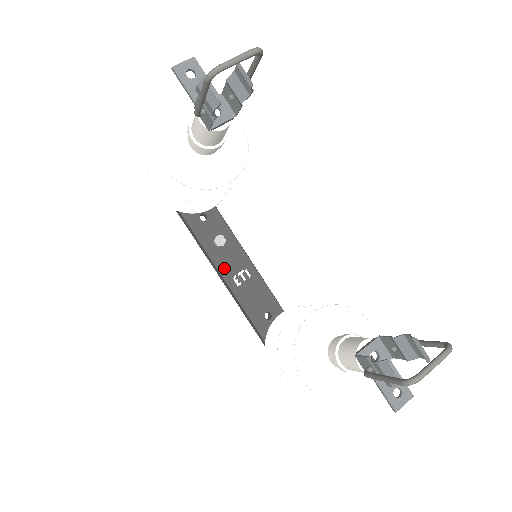
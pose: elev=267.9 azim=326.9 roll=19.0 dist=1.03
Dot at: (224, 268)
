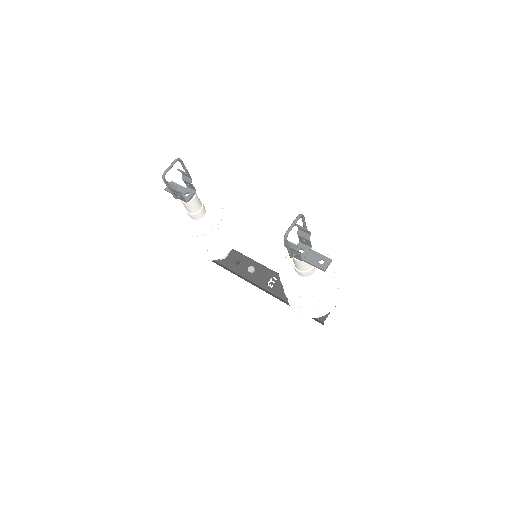
Dot at: (260, 282)
